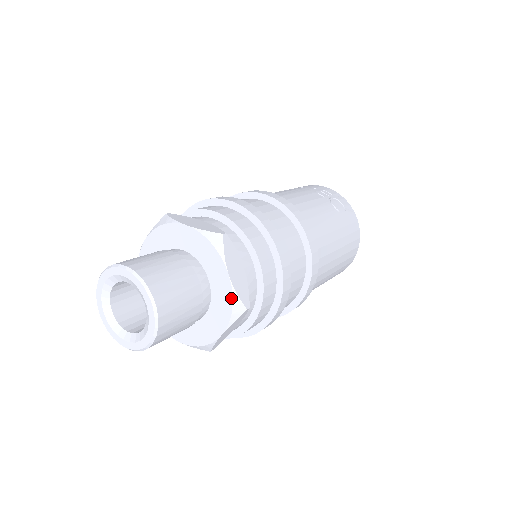
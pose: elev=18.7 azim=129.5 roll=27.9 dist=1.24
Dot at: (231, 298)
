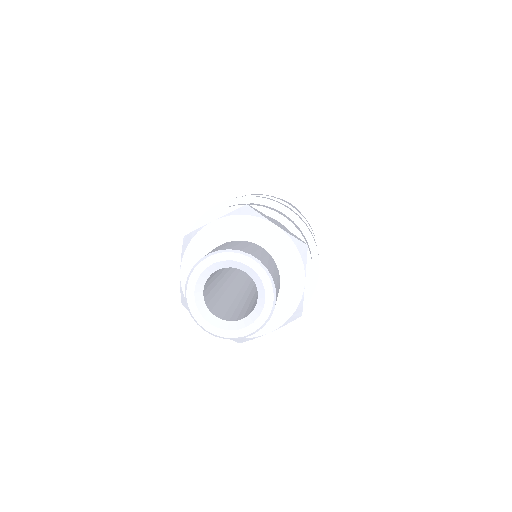
Dot at: (292, 243)
